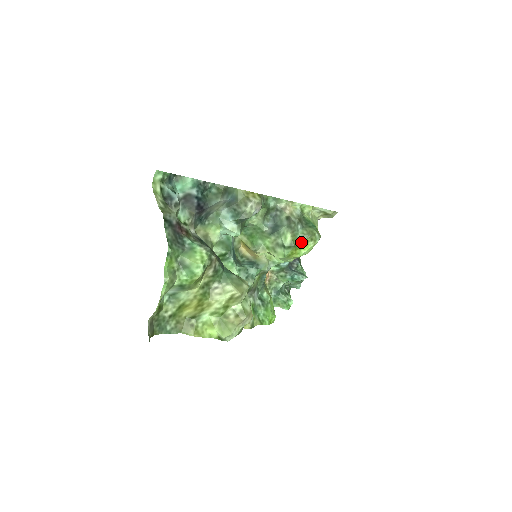
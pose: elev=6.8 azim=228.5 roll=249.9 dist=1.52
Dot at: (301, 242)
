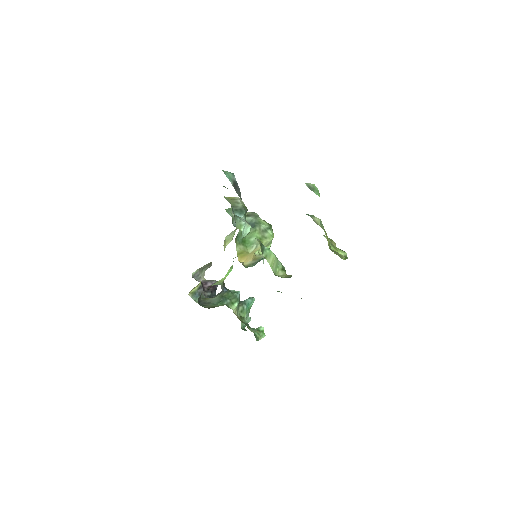
Dot at: occluded
